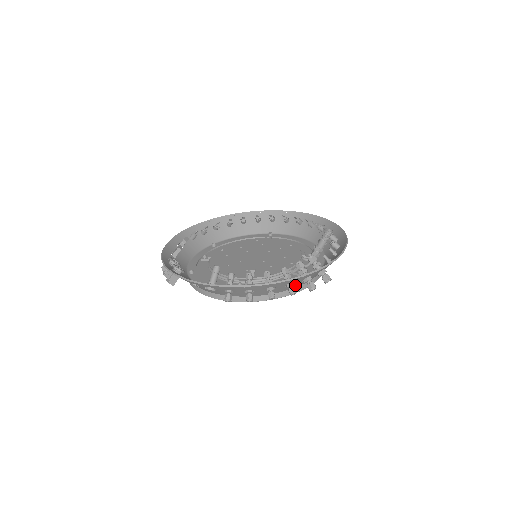
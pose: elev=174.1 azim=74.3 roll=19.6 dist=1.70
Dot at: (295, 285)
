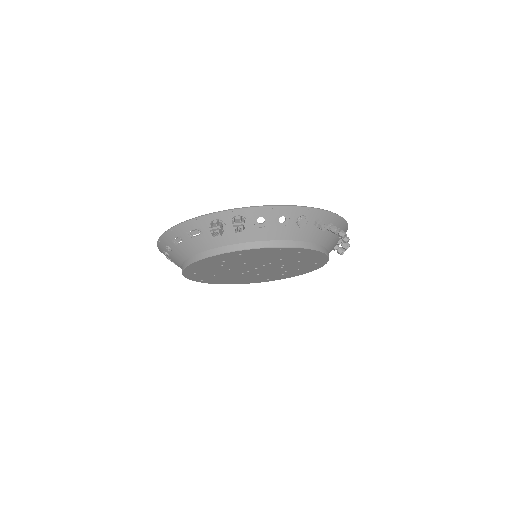
Dot at: (333, 246)
